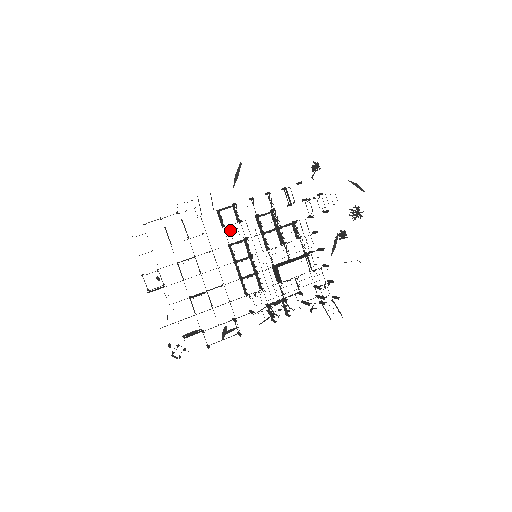
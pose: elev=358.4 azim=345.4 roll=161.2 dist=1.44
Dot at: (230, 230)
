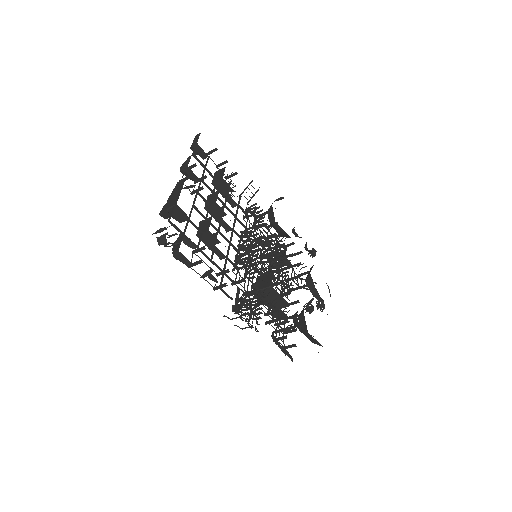
Dot at: occluded
